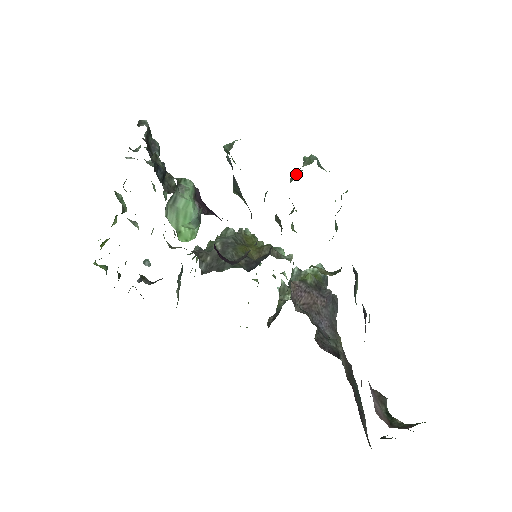
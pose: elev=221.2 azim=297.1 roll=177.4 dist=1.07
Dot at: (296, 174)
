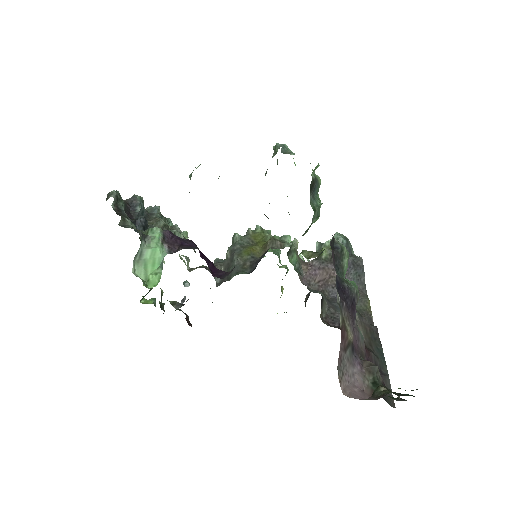
Dot at: occluded
